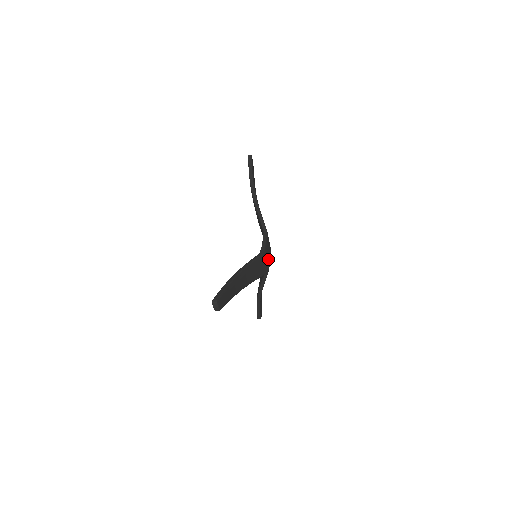
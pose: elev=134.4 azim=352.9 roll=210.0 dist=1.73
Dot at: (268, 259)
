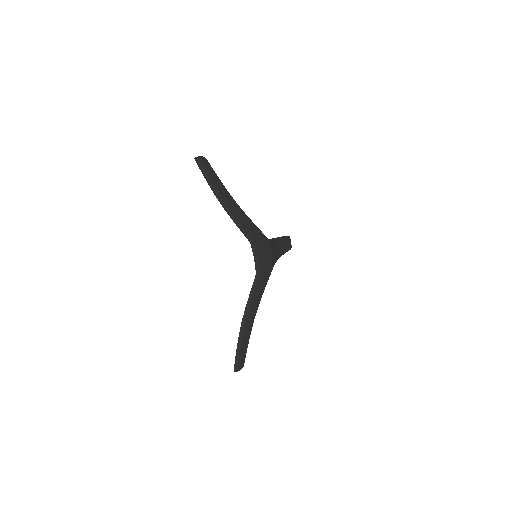
Dot at: (267, 261)
